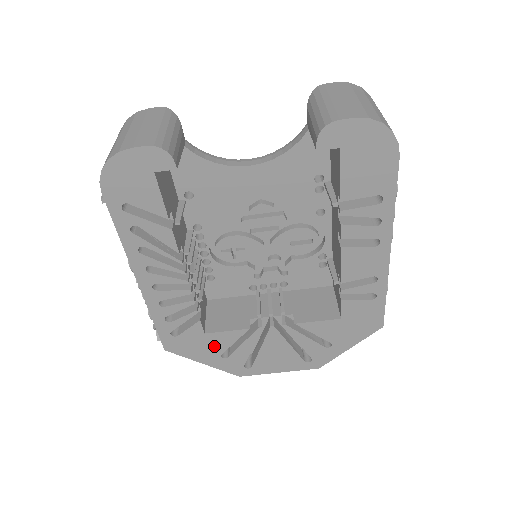
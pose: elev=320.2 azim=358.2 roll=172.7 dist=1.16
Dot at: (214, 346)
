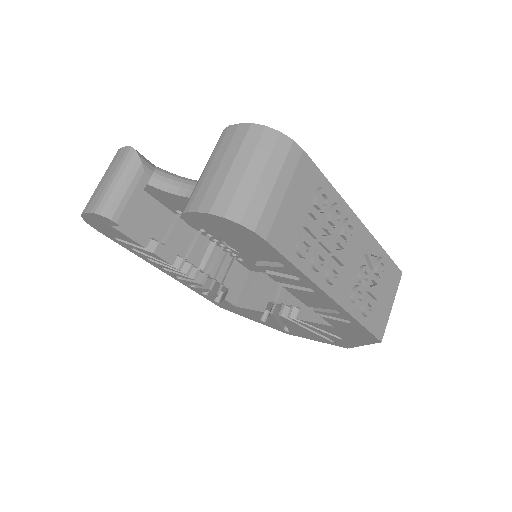
Dot at: (250, 314)
